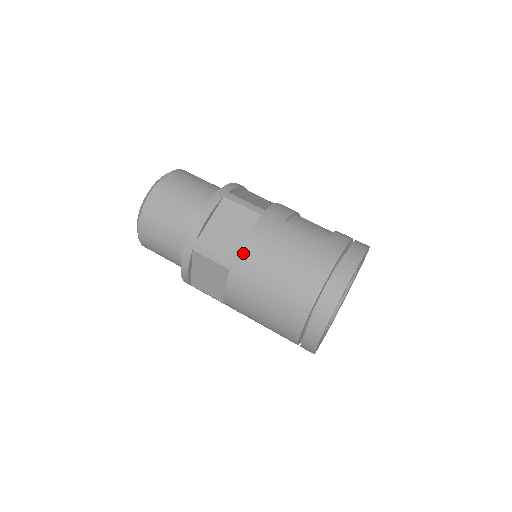
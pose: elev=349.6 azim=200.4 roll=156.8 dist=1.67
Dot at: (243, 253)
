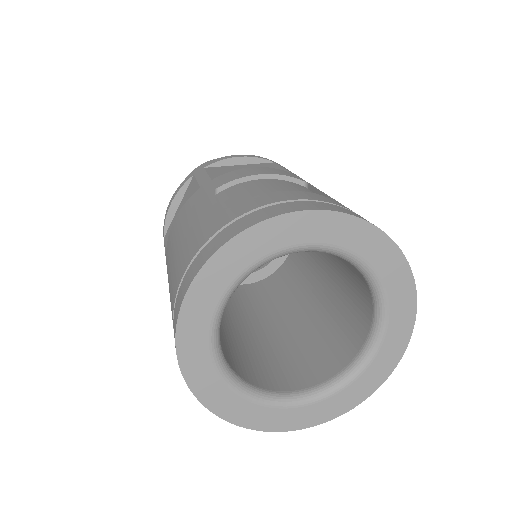
Dot at: (167, 245)
